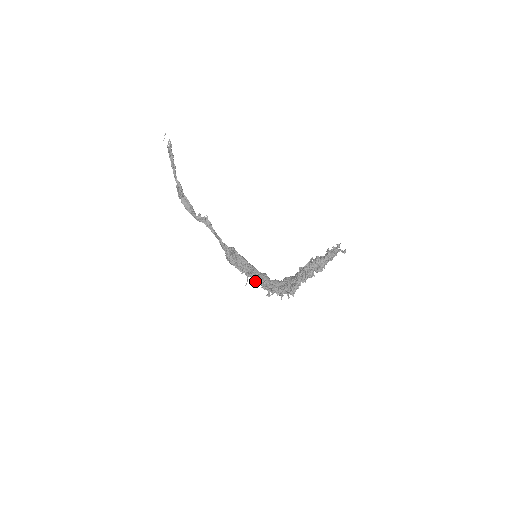
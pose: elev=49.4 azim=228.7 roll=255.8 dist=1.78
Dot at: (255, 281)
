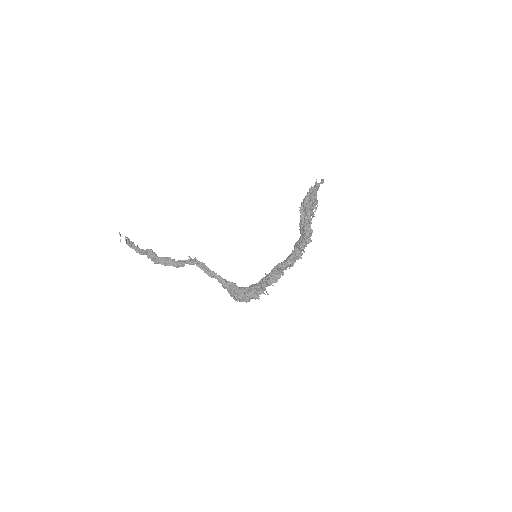
Dot at: (272, 281)
